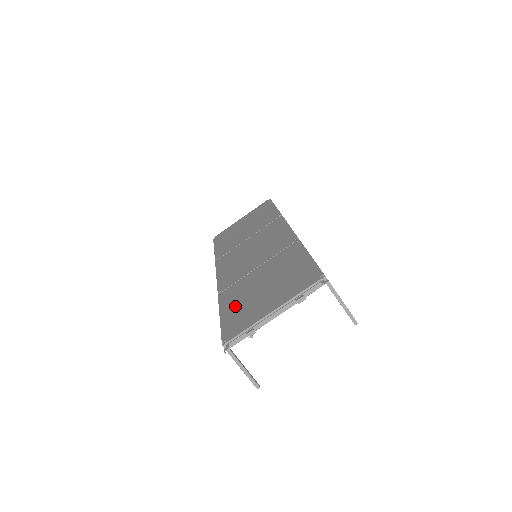
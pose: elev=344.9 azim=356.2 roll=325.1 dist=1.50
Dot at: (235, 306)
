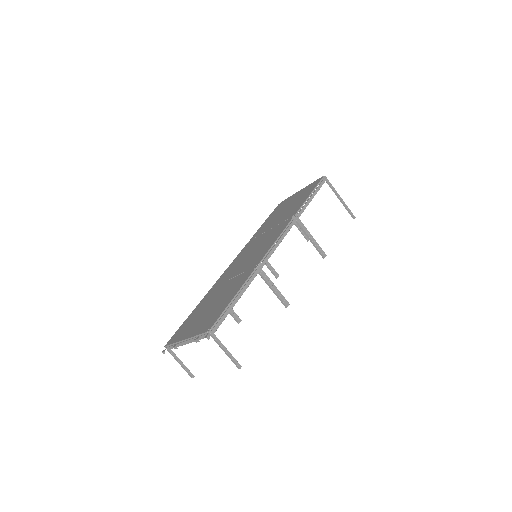
Dot at: (196, 312)
